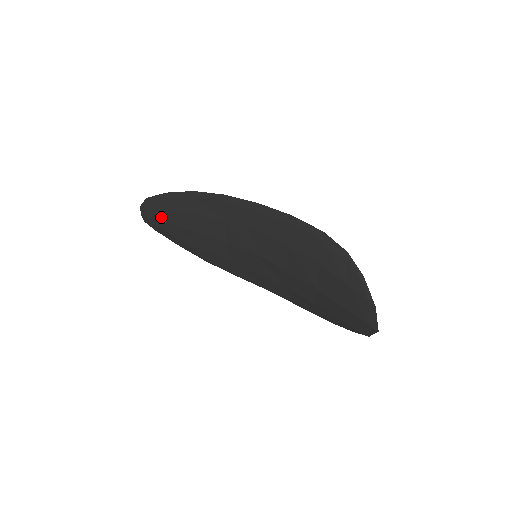
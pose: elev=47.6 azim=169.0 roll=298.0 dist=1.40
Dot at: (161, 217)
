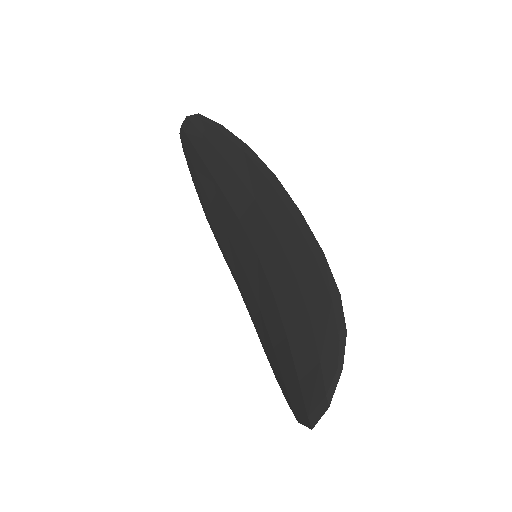
Dot at: (198, 143)
